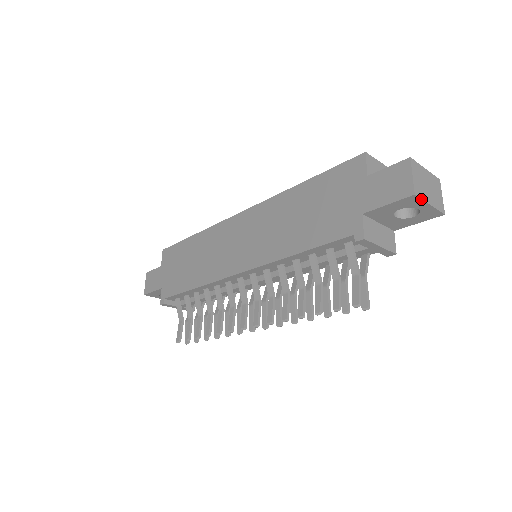
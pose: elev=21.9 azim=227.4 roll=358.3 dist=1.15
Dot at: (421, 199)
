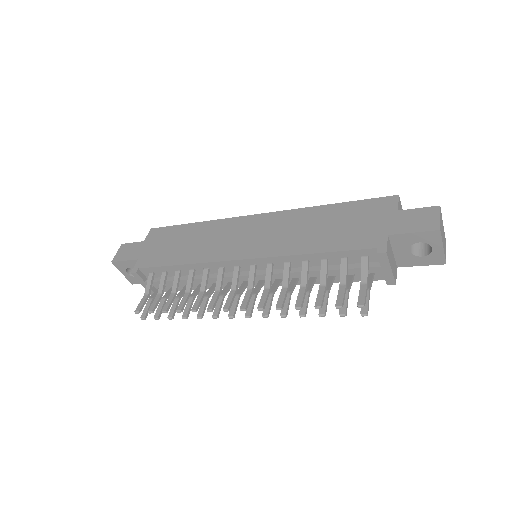
Dot at: (441, 238)
